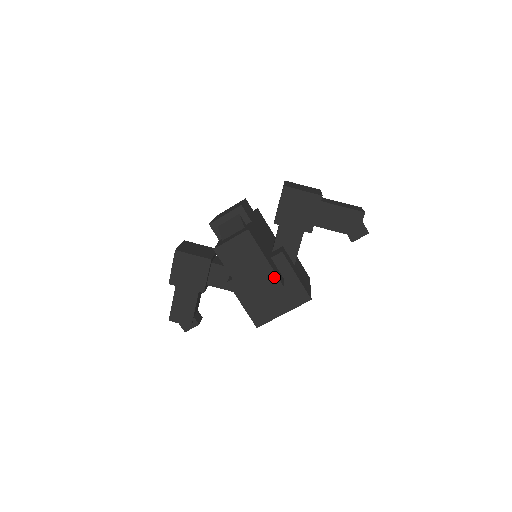
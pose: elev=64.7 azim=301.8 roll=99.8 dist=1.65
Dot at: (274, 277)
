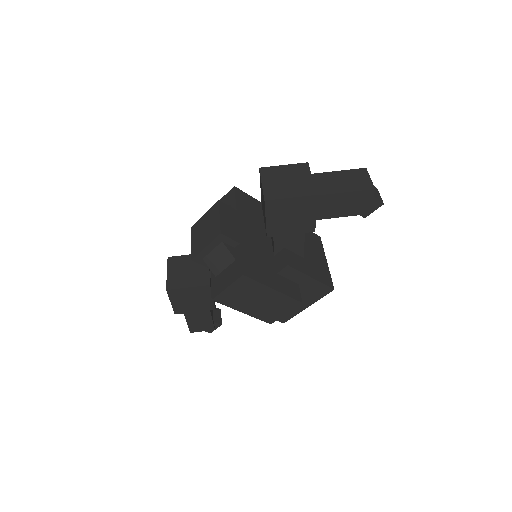
Dot at: (289, 300)
